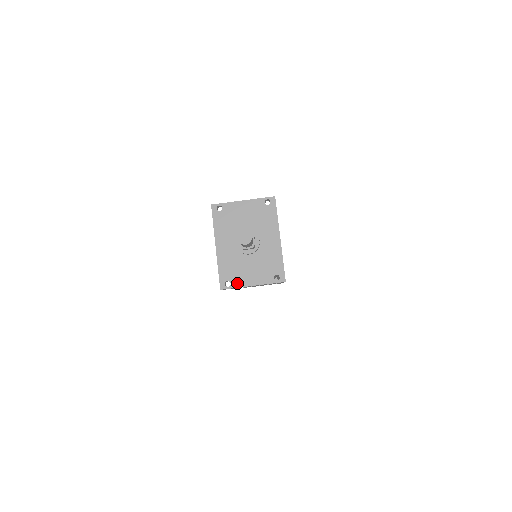
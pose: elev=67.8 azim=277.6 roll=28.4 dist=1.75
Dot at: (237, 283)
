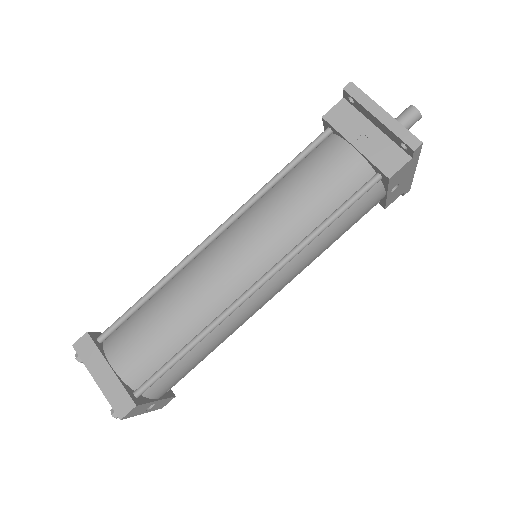
Dot at: (369, 100)
